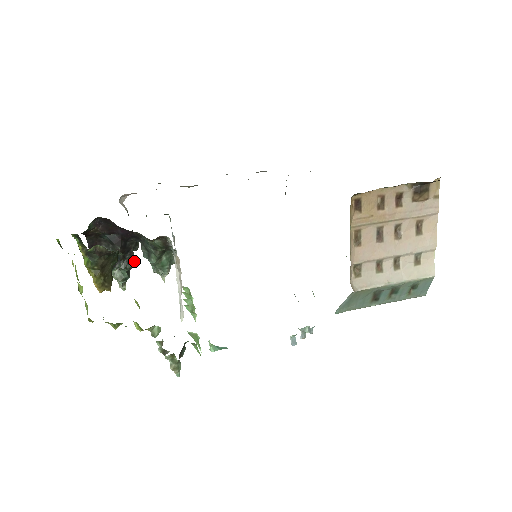
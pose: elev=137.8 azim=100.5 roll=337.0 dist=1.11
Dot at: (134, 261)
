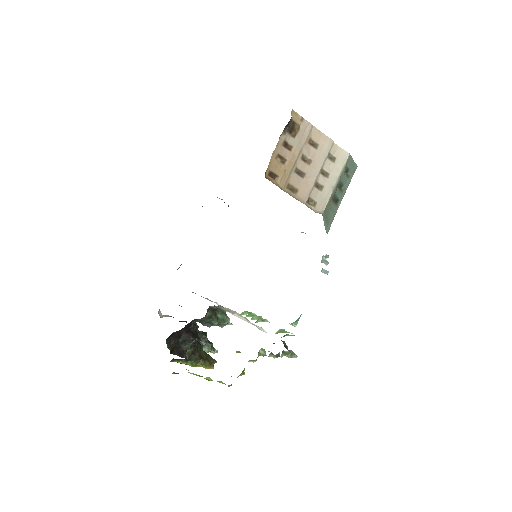
Dot at: (205, 334)
